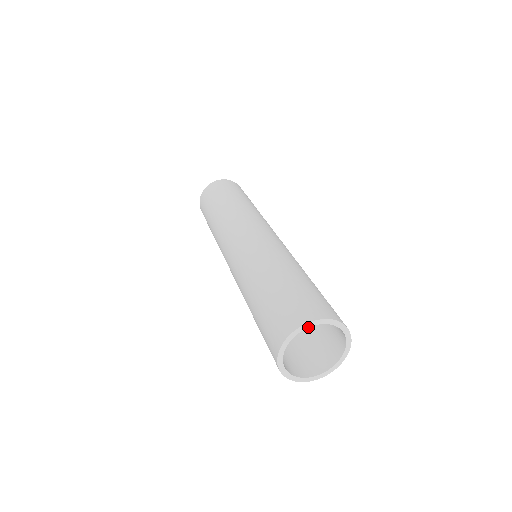
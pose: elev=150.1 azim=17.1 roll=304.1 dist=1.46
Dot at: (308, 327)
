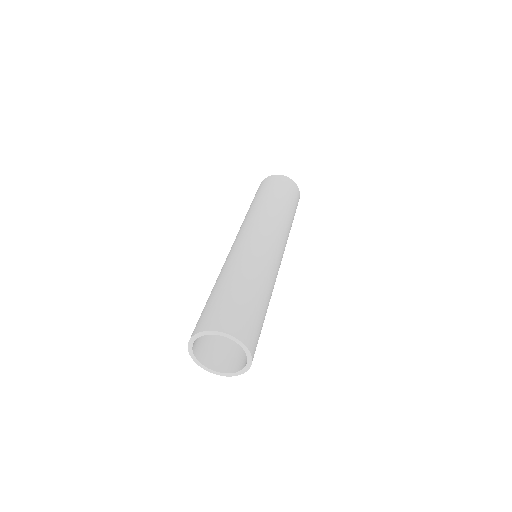
Dot at: (208, 334)
